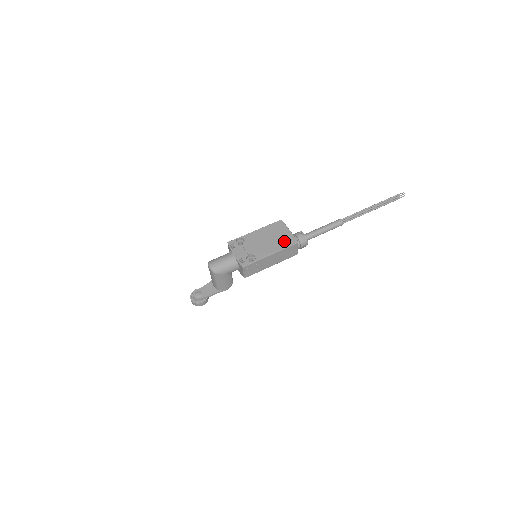
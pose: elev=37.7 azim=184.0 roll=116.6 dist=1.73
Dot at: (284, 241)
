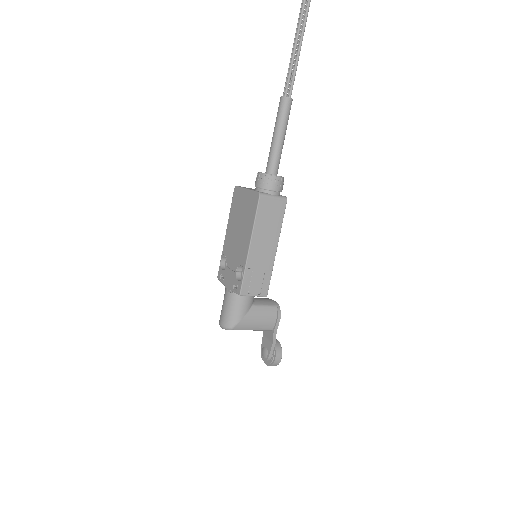
Dot at: (249, 211)
